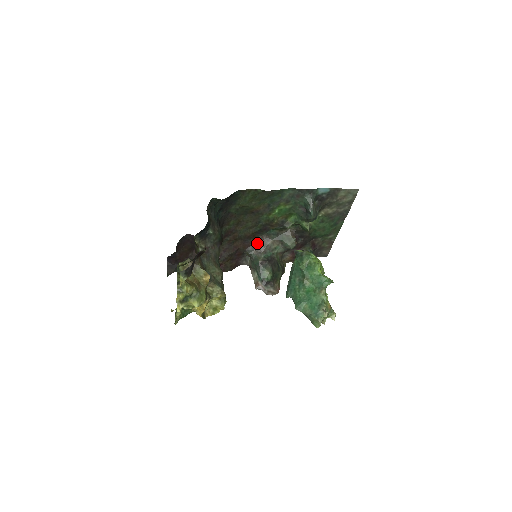
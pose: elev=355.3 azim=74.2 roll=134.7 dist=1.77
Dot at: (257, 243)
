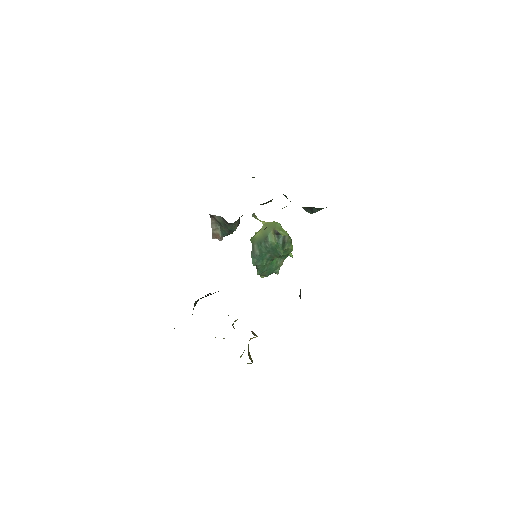
Dot at: occluded
